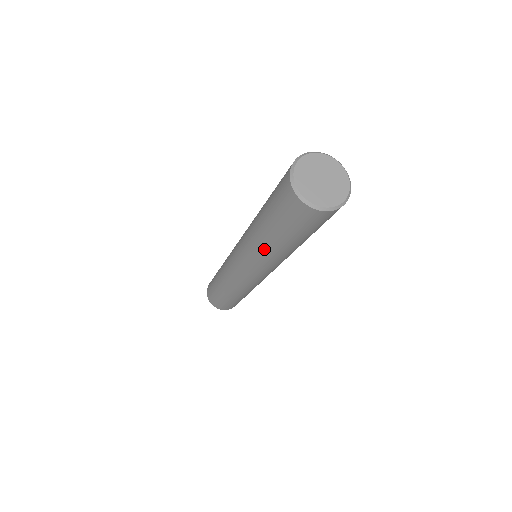
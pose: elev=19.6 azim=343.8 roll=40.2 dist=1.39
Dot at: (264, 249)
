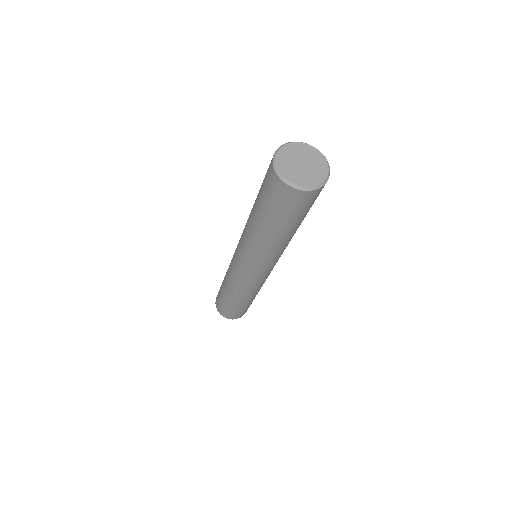
Dot at: (282, 245)
